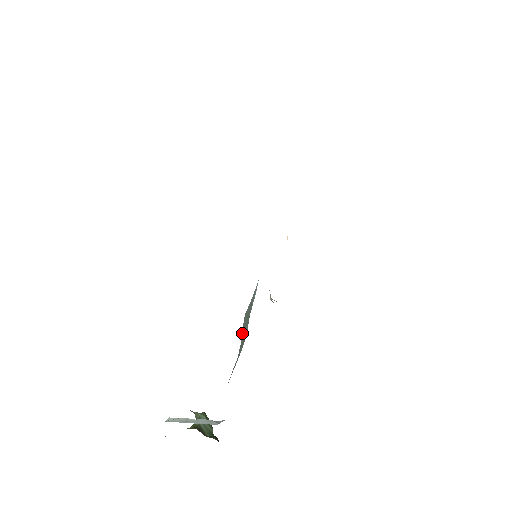
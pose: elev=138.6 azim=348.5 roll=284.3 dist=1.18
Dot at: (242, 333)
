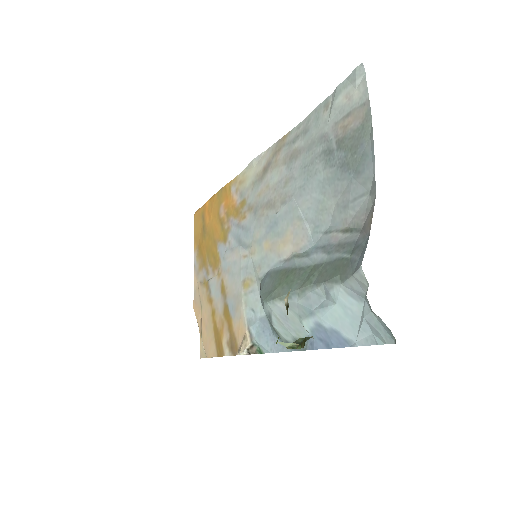
Dot at: (290, 288)
